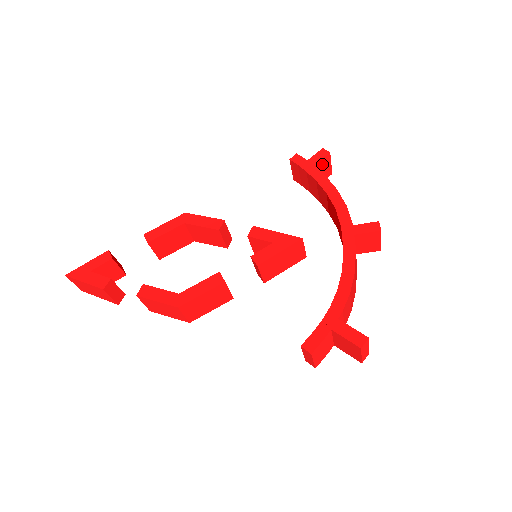
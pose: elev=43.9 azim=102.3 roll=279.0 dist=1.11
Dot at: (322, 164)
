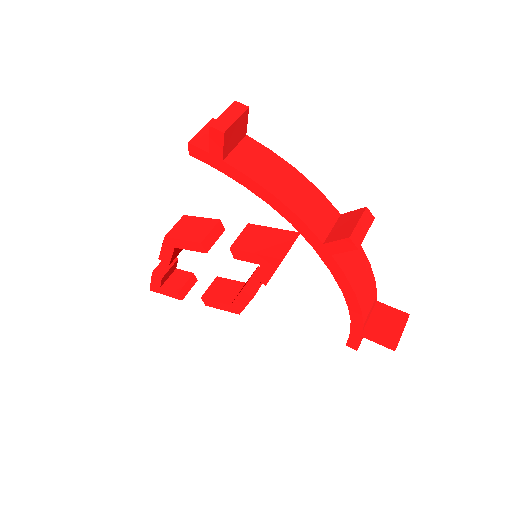
Dot at: (228, 141)
